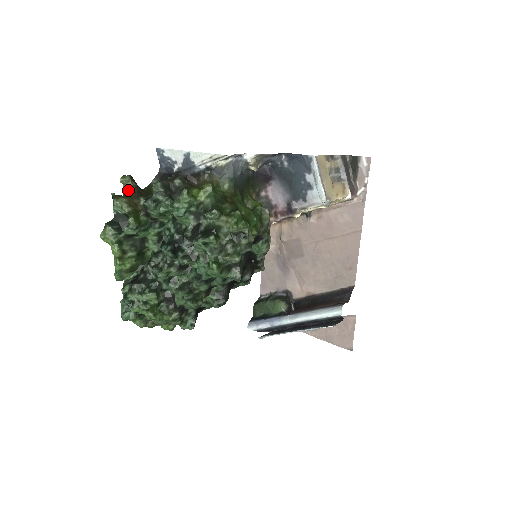
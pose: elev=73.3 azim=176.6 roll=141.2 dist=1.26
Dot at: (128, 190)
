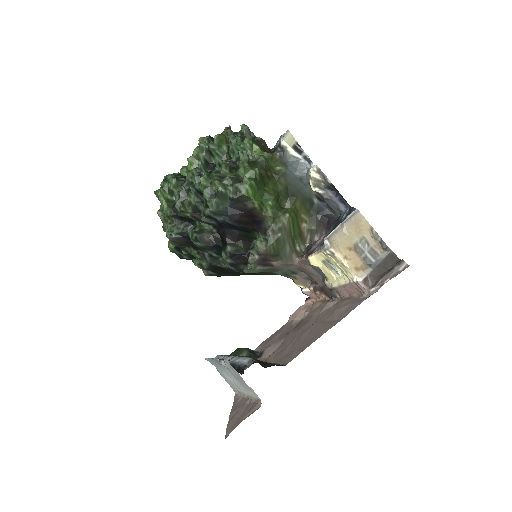
Dot at: occluded
